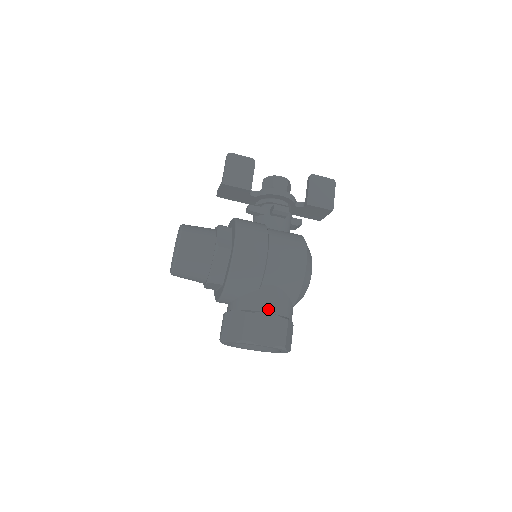
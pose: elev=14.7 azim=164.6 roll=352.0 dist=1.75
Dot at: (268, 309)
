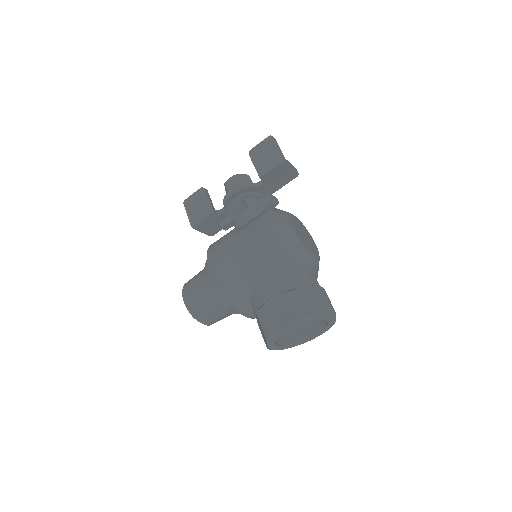
Dot at: (269, 295)
